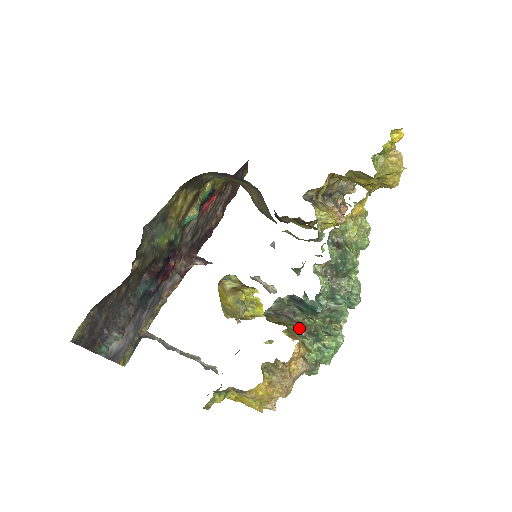
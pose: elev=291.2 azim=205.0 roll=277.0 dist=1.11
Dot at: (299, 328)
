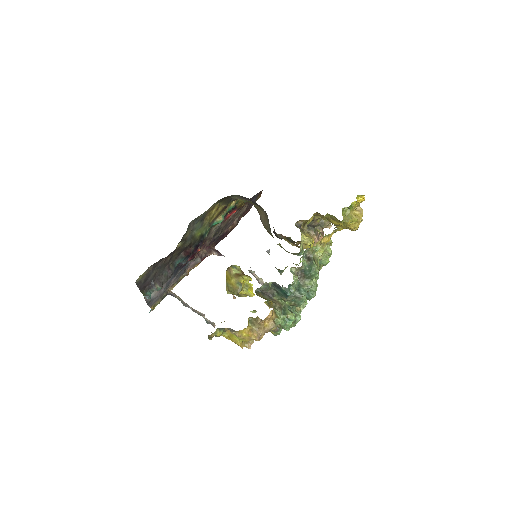
Dot at: (274, 303)
